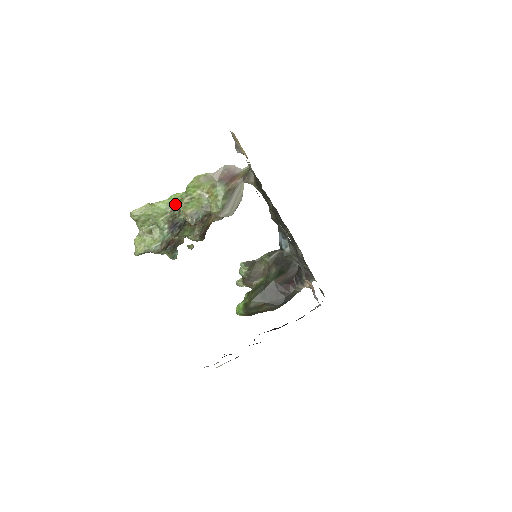
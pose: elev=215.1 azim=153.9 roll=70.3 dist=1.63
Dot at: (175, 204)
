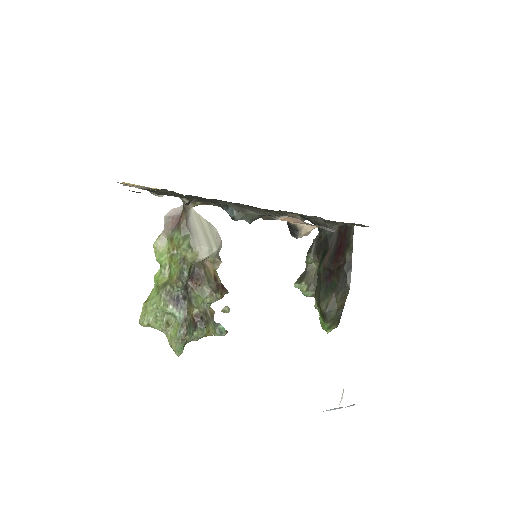
Dot at: (161, 283)
